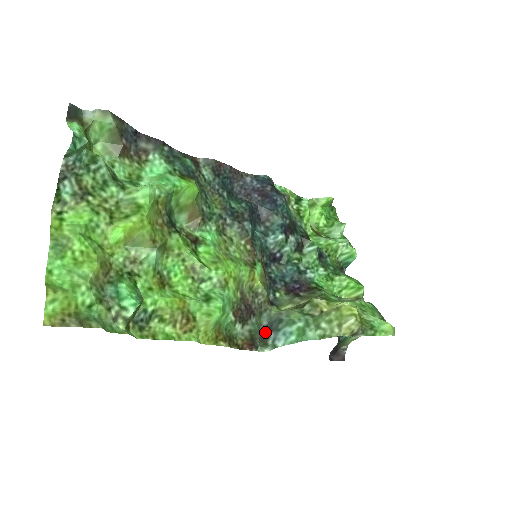
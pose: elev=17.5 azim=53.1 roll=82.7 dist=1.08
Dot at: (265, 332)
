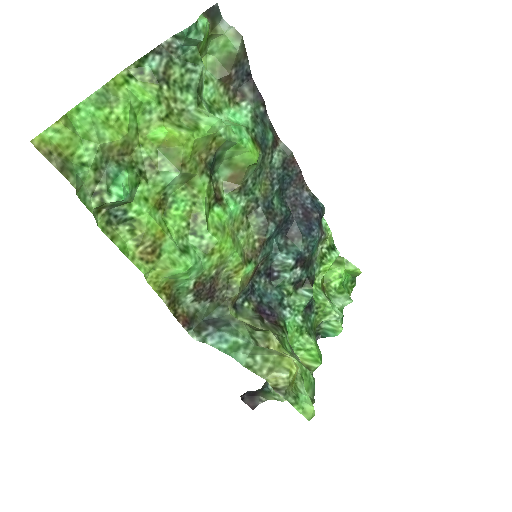
Dot at: (208, 322)
